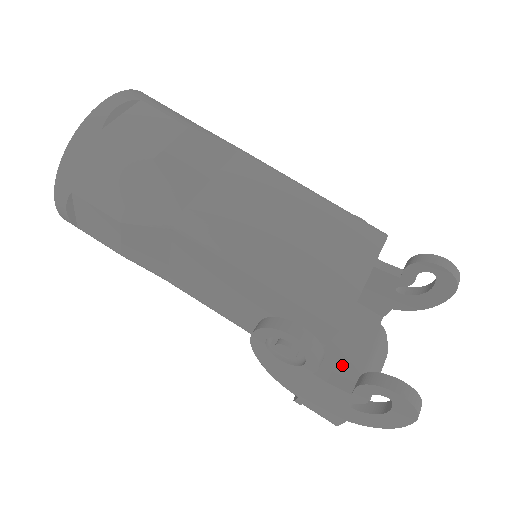
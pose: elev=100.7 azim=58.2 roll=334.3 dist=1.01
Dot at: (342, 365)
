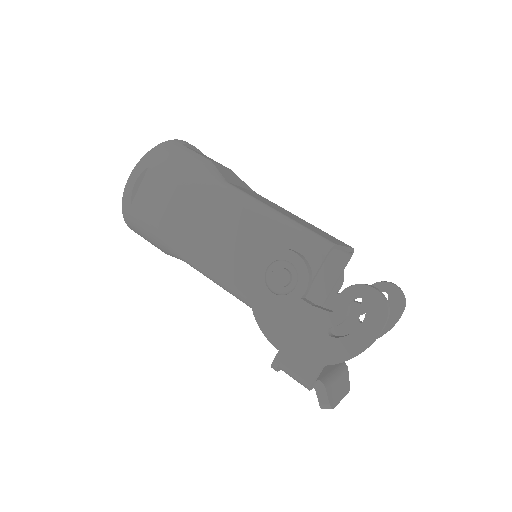
Dot at: occluded
